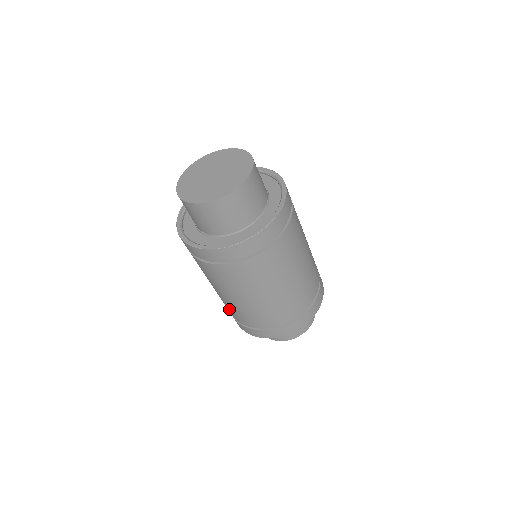
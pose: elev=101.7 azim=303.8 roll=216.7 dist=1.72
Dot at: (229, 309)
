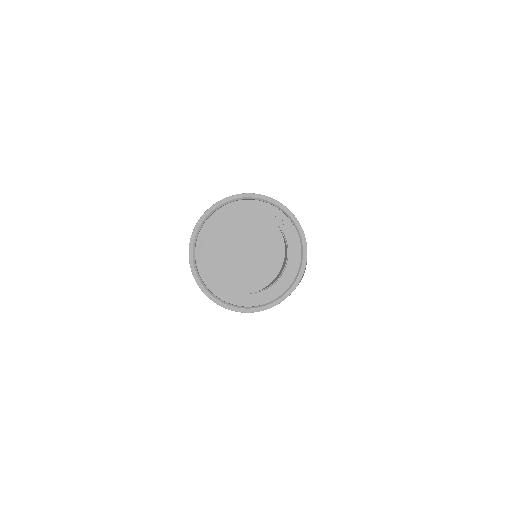
Dot at: occluded
